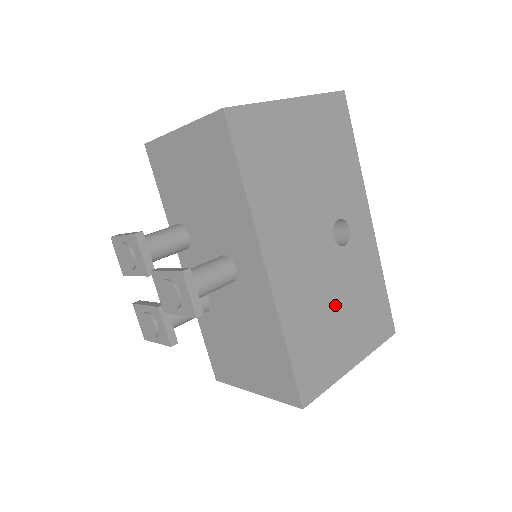
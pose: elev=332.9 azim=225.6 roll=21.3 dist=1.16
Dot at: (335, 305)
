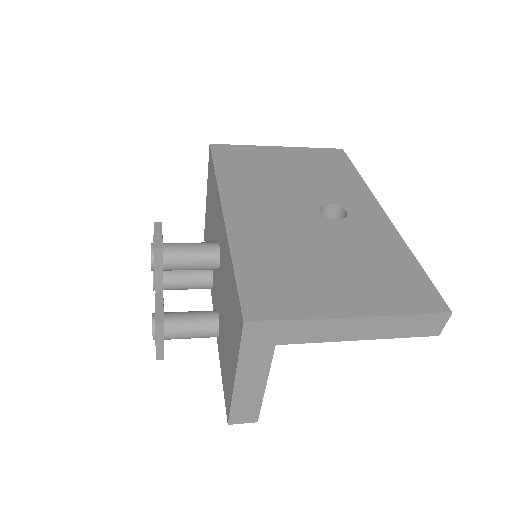
Dot at: (318, 255)
